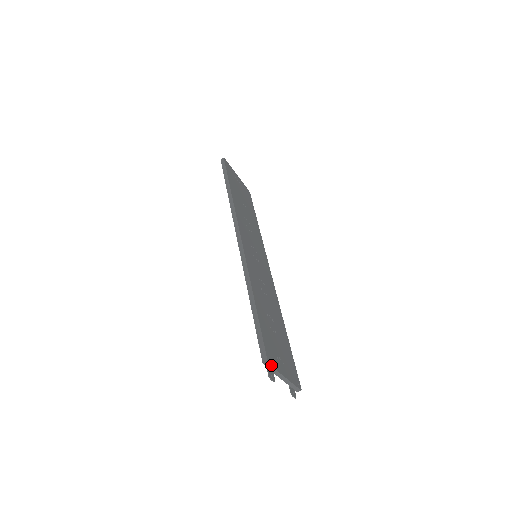
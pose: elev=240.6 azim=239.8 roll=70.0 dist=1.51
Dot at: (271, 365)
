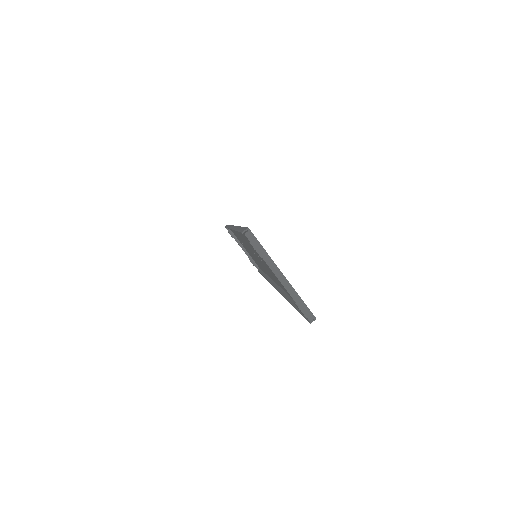
Dot at: (254, 236)
